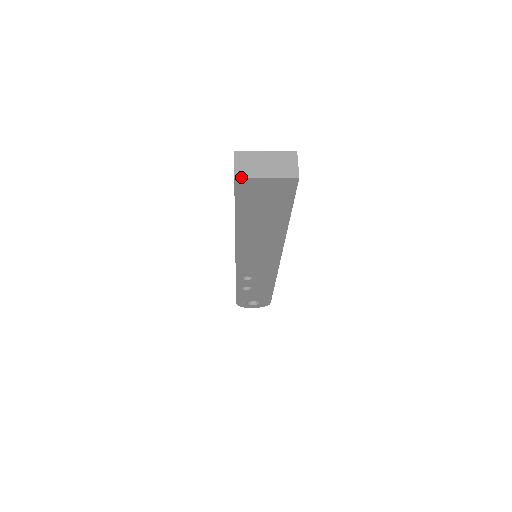
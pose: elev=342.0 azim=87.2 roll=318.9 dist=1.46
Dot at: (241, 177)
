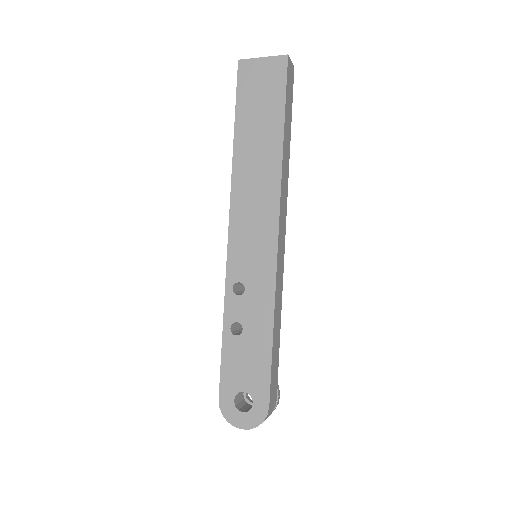
Dot at: (243, 60)
